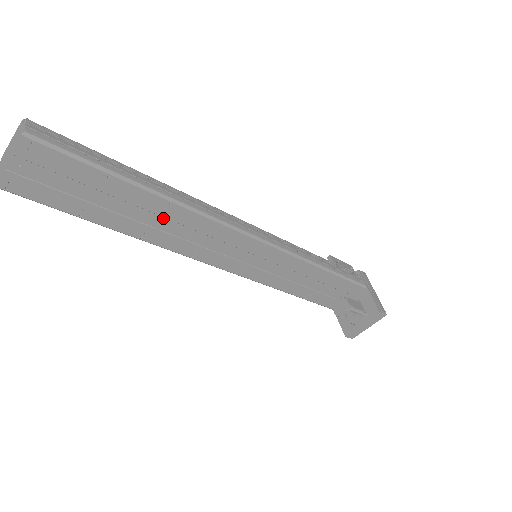
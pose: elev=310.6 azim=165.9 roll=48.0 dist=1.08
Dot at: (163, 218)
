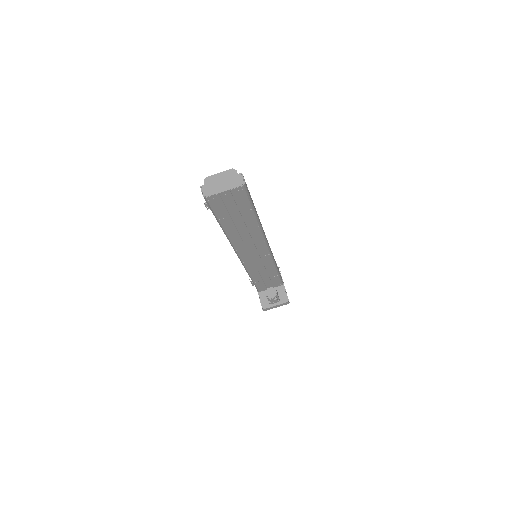
Dot at: (247, 231)
